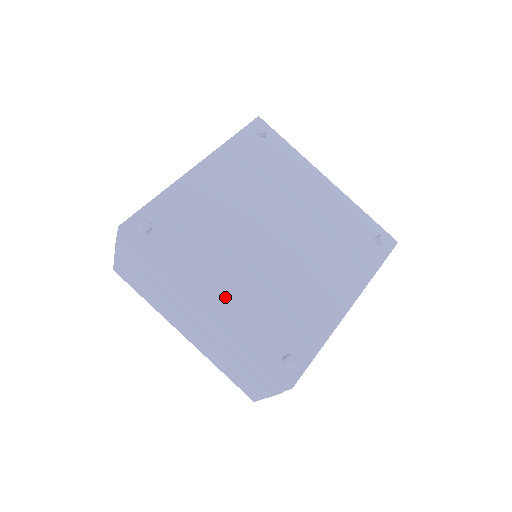
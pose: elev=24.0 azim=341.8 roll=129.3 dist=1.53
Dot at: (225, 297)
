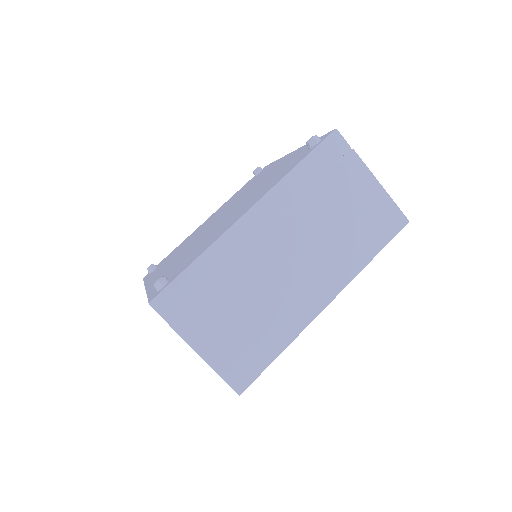
Dot at: (247, 207)
